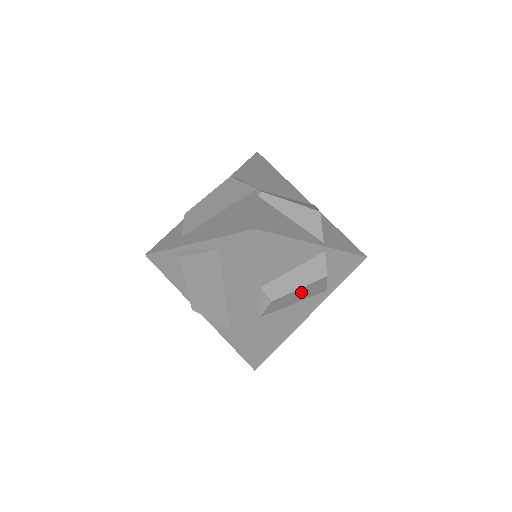
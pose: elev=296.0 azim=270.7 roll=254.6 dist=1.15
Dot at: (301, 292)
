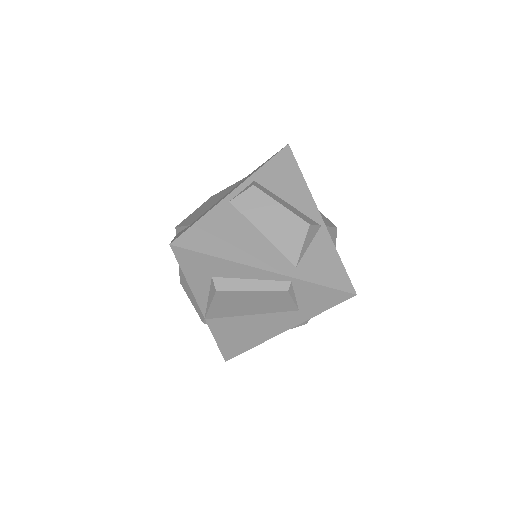
Dot at: (278, 217)
